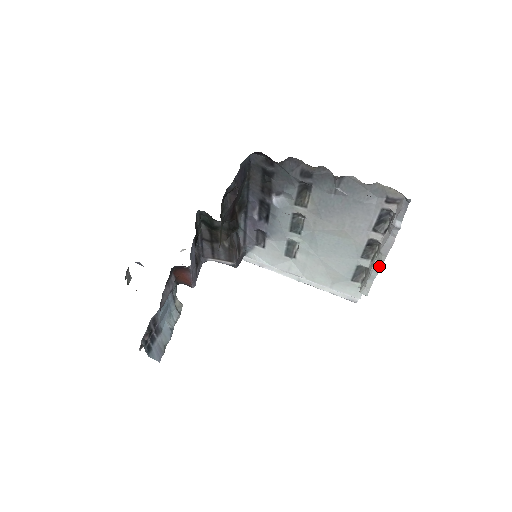
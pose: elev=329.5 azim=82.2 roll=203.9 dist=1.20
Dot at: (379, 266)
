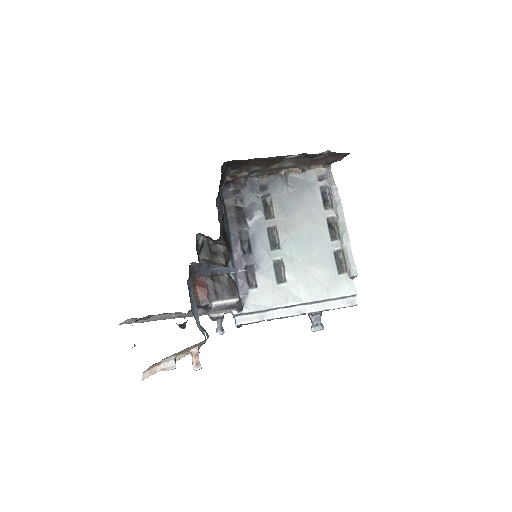
Dot at: (346, 233)
